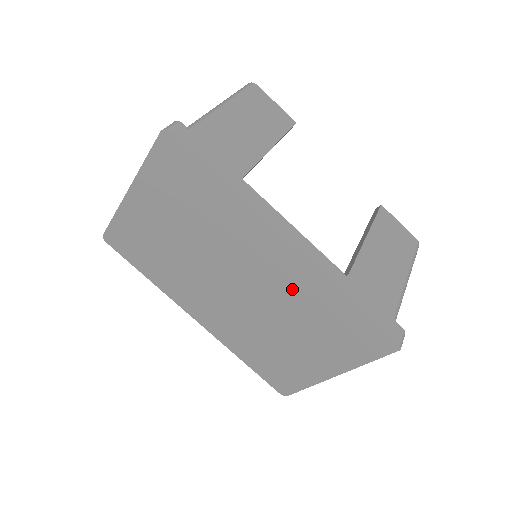
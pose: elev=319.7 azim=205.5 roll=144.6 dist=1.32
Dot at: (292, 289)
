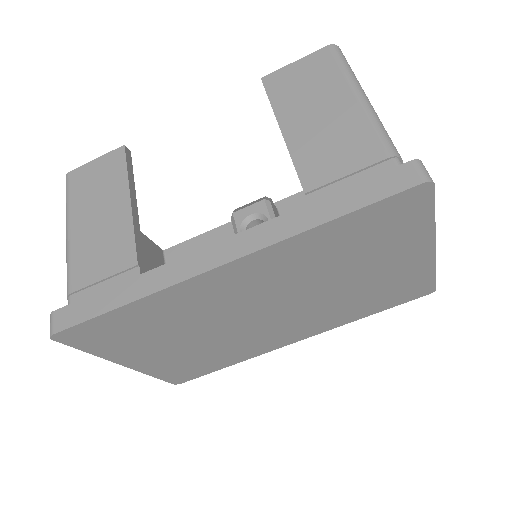
Dot at: (291, 270)
